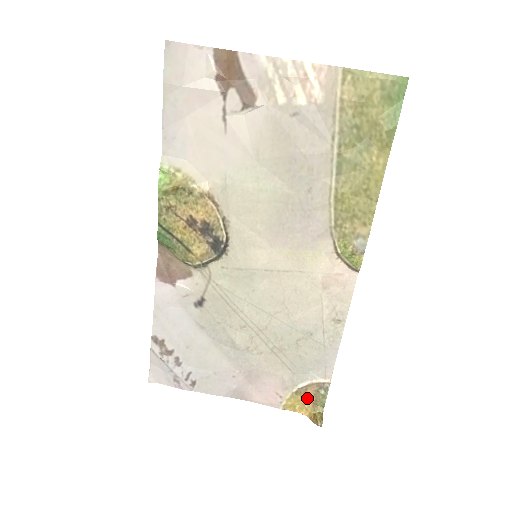
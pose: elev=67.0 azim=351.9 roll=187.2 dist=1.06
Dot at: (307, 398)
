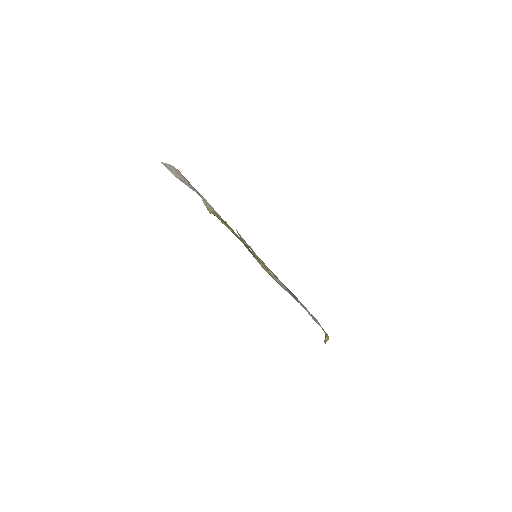
Dot at: (321, 327)
